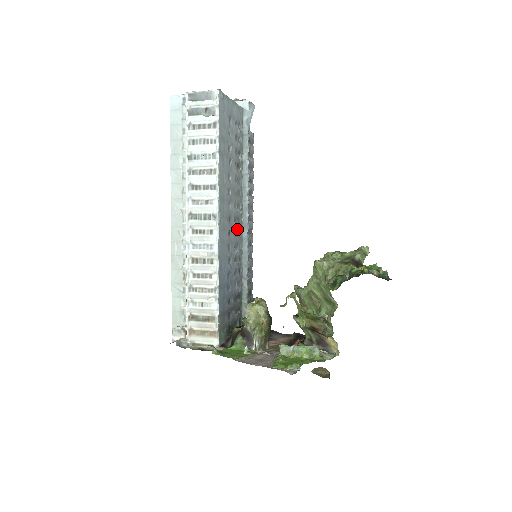
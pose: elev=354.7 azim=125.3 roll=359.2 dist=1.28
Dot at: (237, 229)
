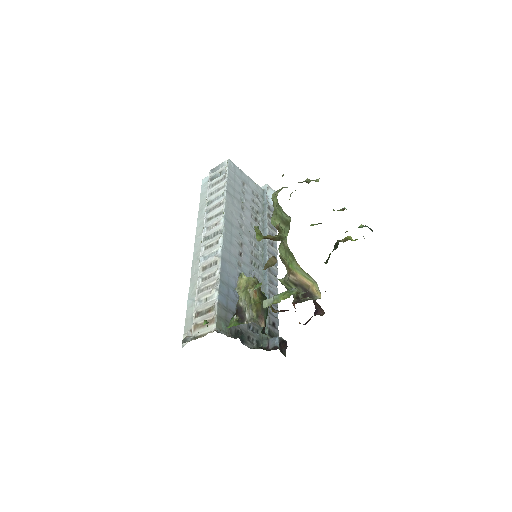
Dot at: (254, 261)
